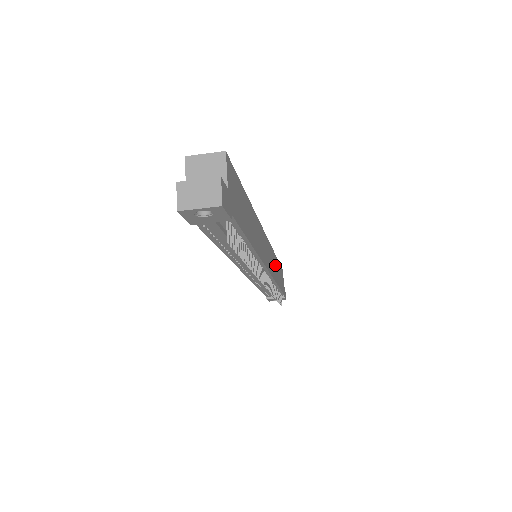
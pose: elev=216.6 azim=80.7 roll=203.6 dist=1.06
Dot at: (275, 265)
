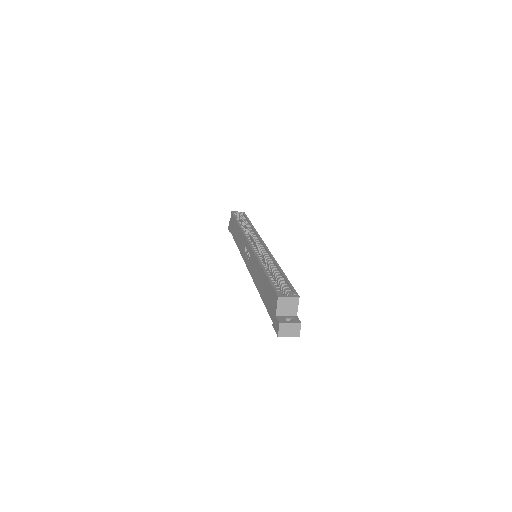
Dot at: occluded
